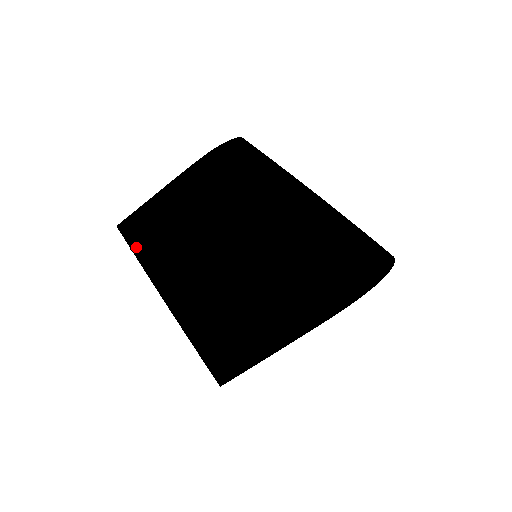
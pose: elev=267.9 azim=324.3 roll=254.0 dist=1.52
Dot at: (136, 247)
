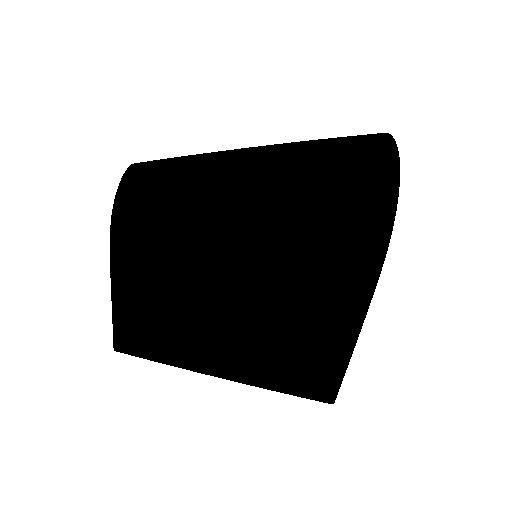
Dot at: (146, 354)
